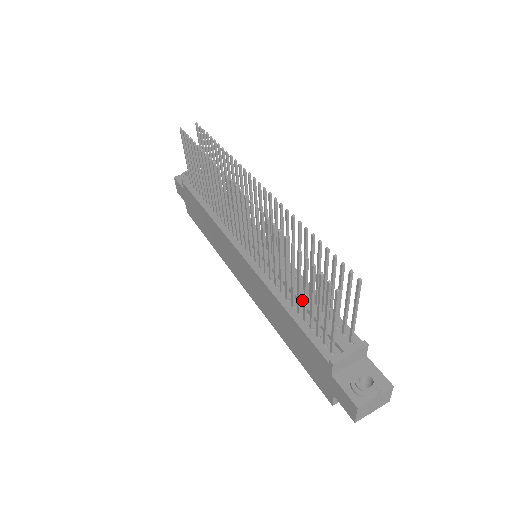
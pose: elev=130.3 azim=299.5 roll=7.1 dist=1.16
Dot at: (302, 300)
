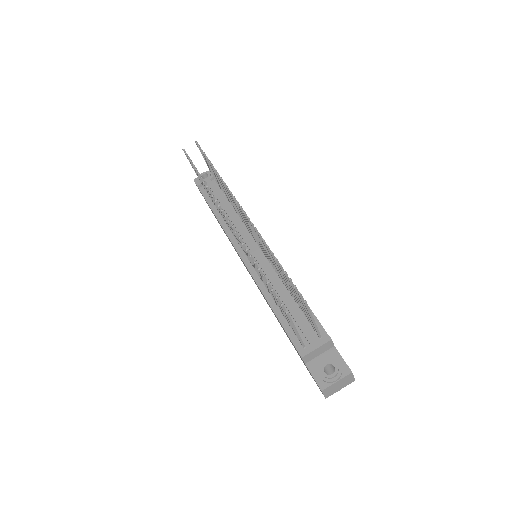
Dot at: (284, 301)
